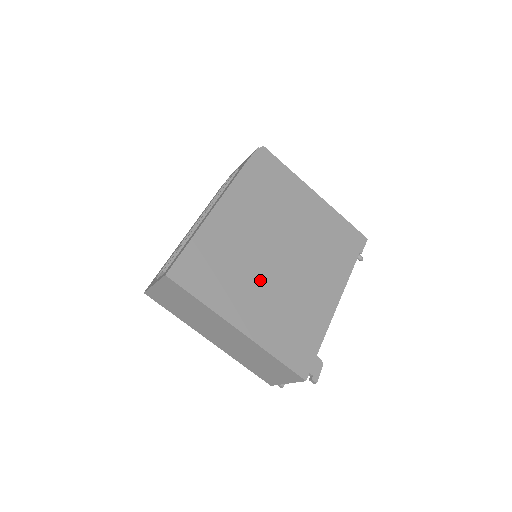
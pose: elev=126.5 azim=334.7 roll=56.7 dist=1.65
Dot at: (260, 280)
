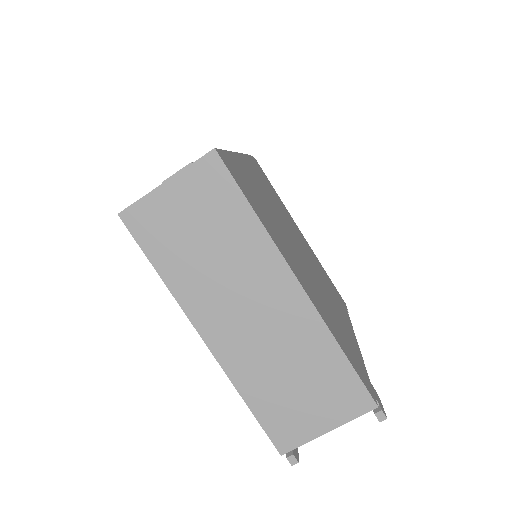
Dot at: (295, 253)
